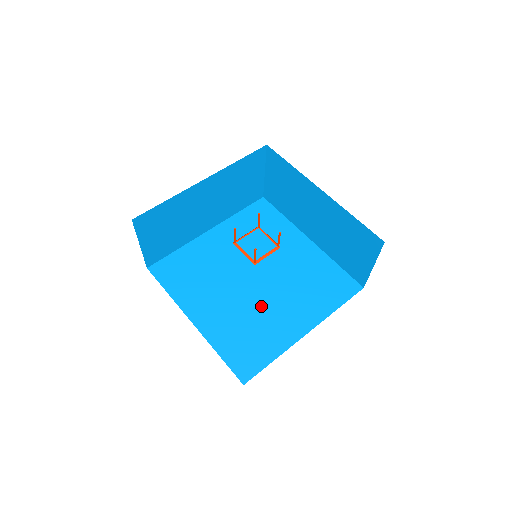
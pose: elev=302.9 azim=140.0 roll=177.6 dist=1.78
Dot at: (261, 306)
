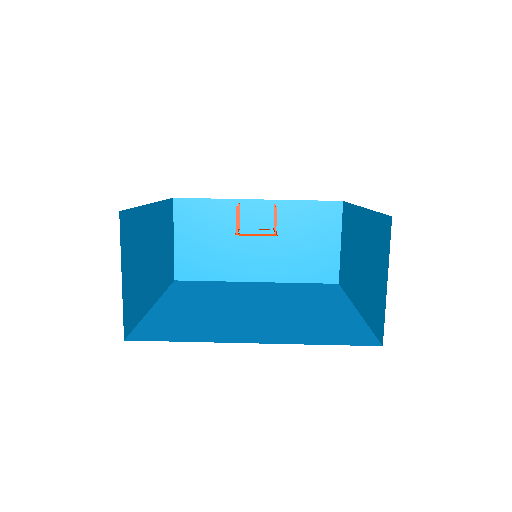
Dot at: (293, 313)
